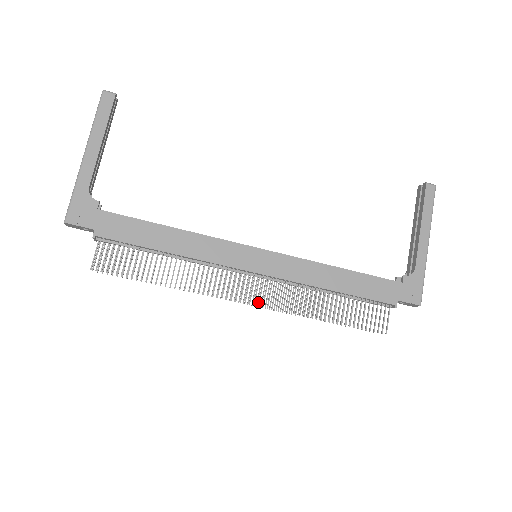
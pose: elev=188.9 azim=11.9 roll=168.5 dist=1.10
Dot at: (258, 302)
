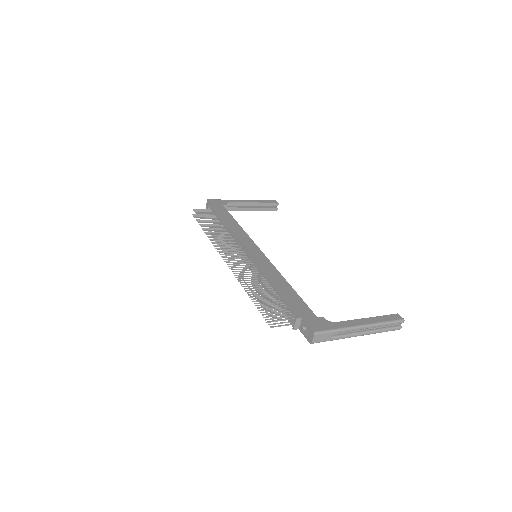
Dot at: occluded
